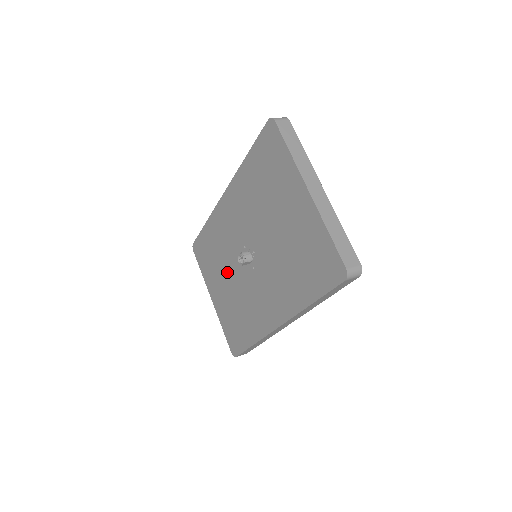
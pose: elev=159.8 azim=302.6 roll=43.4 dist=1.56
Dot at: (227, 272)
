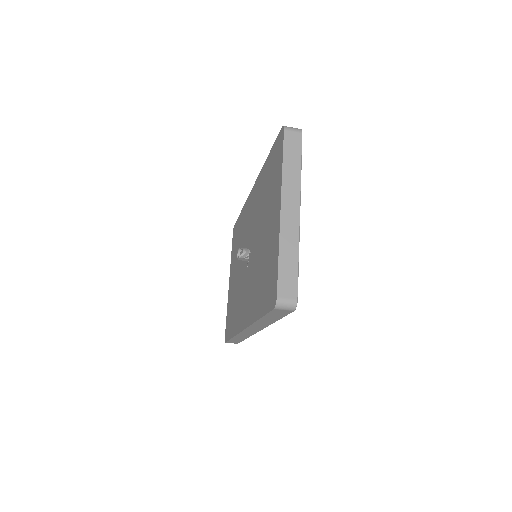
Dot at: (239, 262)
